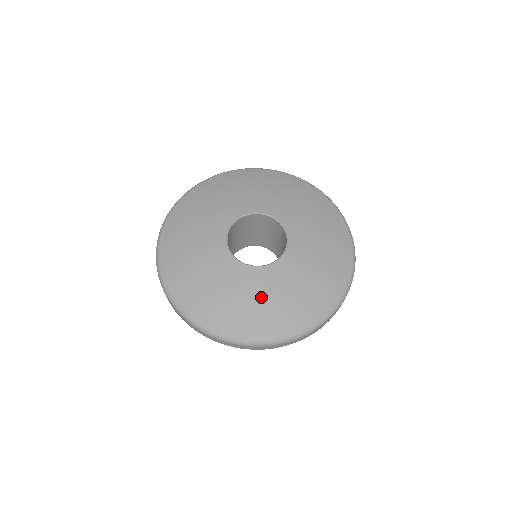
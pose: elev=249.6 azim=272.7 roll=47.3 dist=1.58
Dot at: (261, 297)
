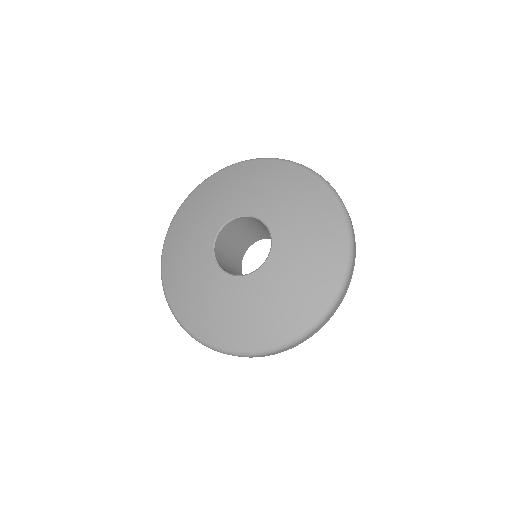
Dot at: (267, 301)
